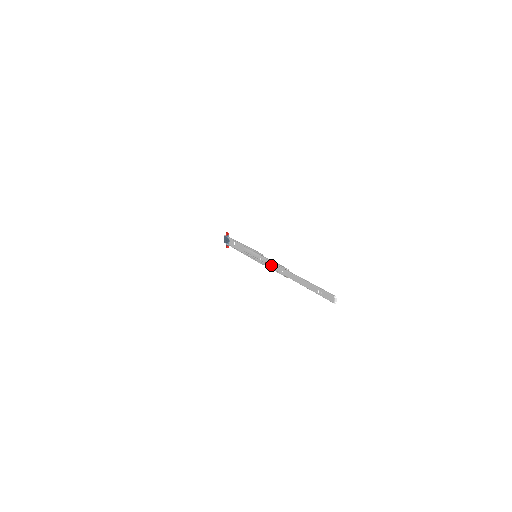
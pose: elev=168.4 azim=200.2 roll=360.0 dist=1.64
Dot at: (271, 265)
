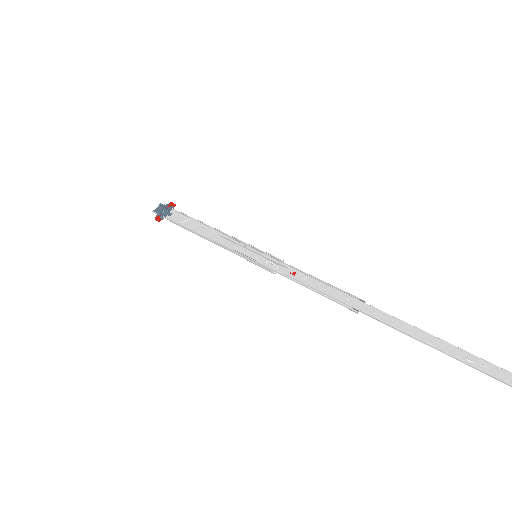
Dot at: (311, 281)
